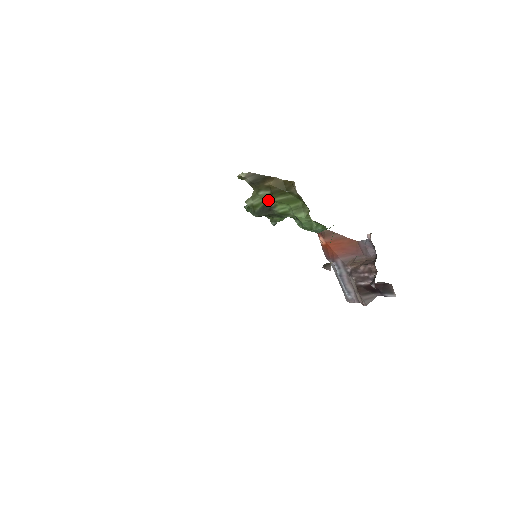
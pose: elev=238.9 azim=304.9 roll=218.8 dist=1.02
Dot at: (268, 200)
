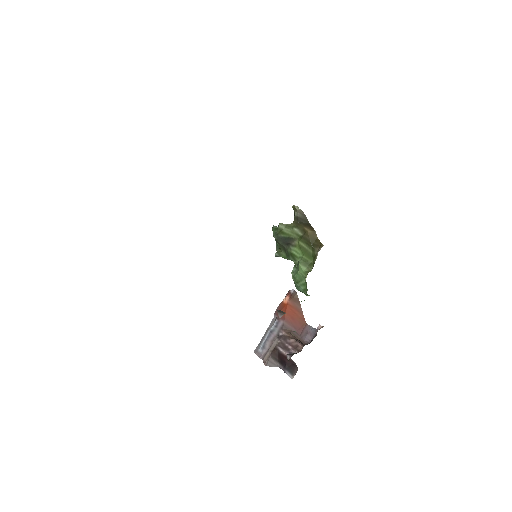
Dot at: (295, 238)
